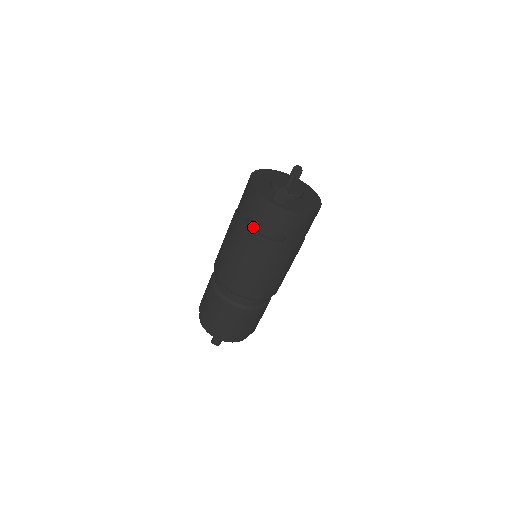
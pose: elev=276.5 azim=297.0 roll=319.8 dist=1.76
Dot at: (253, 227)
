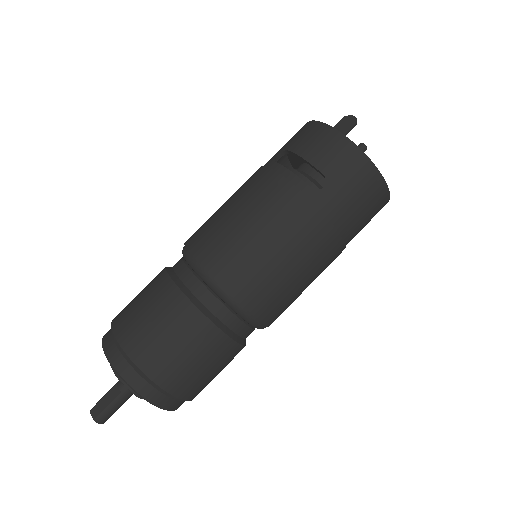
Dot at: occluded
